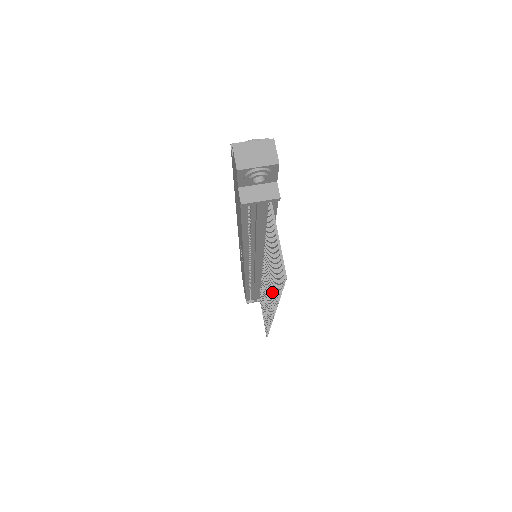
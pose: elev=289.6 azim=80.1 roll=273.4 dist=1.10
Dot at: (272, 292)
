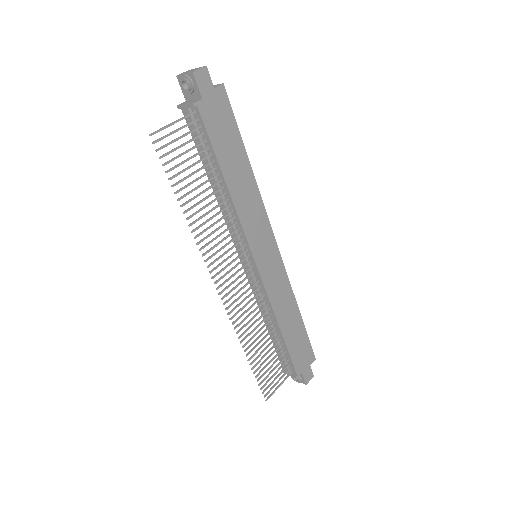
Dot at: (207, 235)
